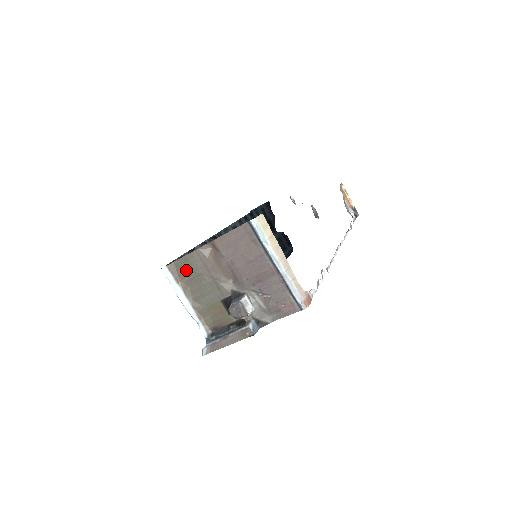
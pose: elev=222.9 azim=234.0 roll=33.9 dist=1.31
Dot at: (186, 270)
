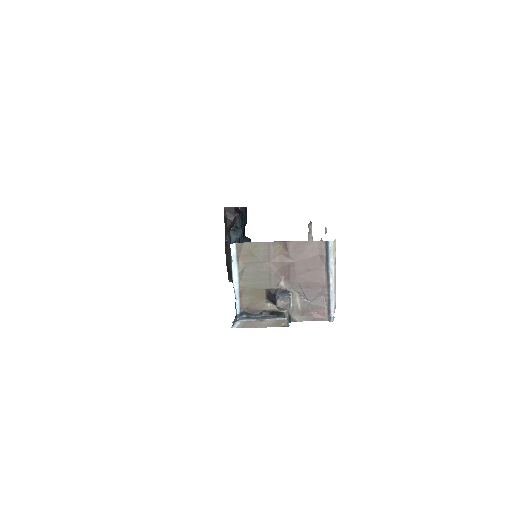
Dot at: (250, 254)
